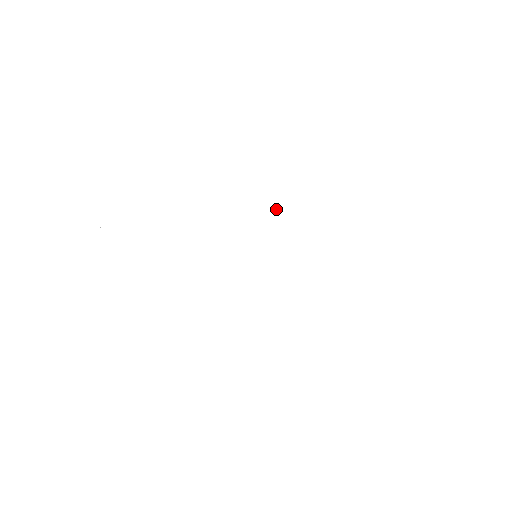
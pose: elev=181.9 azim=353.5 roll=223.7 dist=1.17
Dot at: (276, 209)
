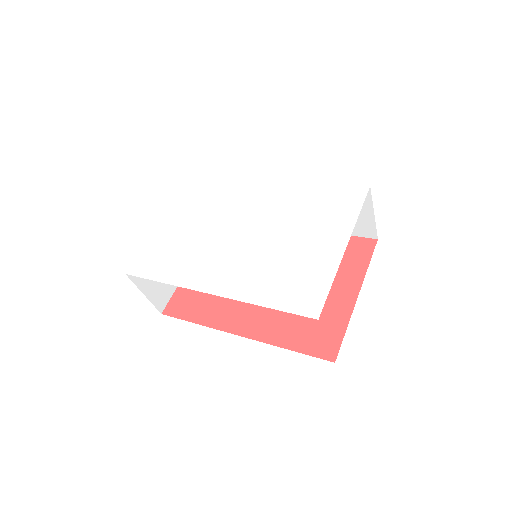
Dot at: (283, 217)
